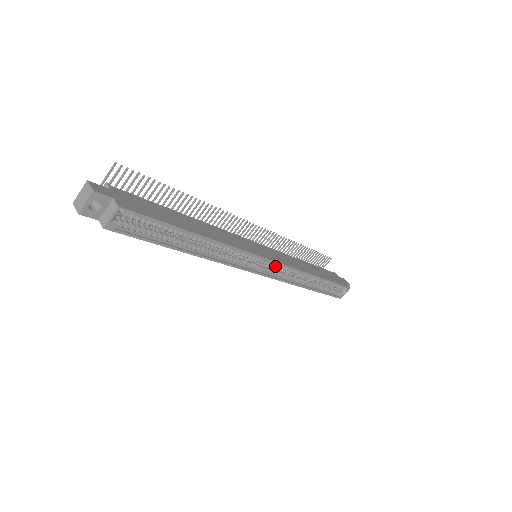
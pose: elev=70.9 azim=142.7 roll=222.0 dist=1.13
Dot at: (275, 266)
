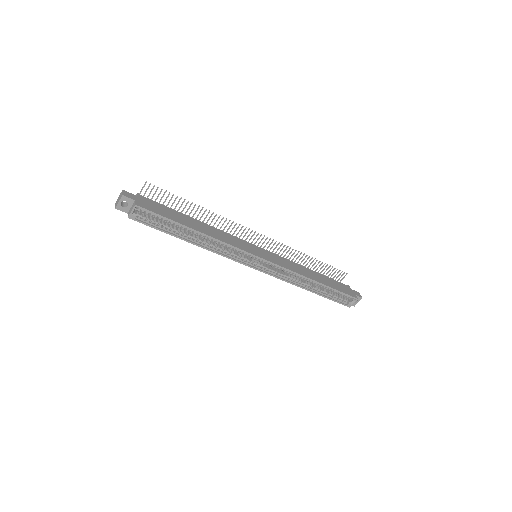
Dot at: (269, 264)
